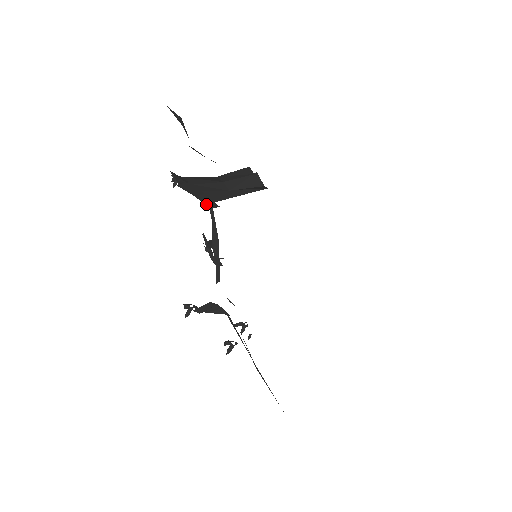
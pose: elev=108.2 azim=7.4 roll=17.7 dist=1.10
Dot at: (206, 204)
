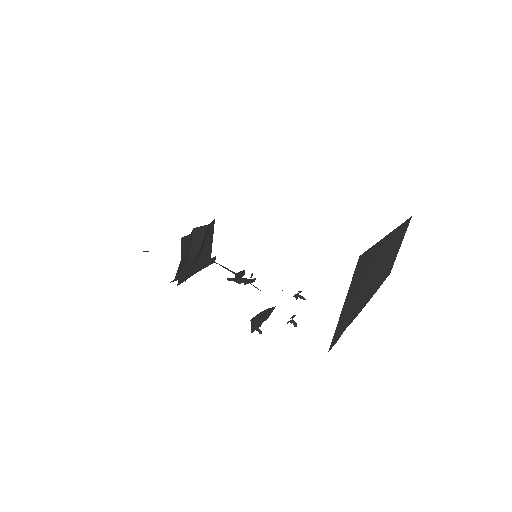
Dot at: (208, 265)
